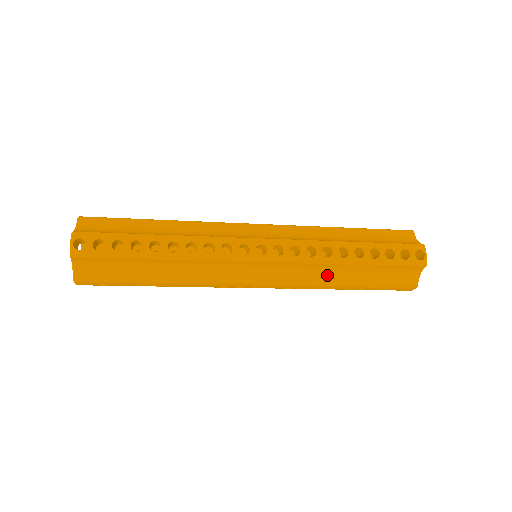
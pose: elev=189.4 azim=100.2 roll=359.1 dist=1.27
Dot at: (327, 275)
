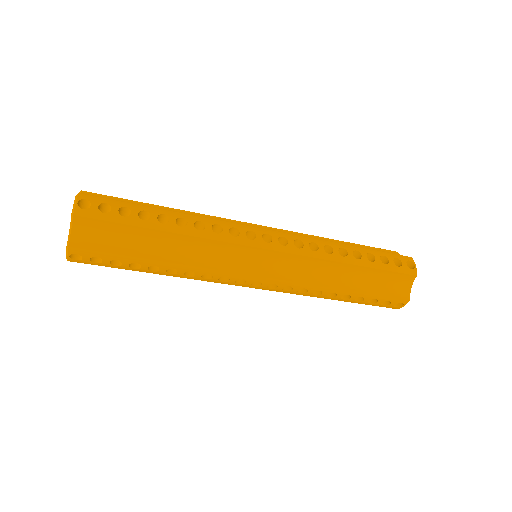
Dot at: (328, 276)
